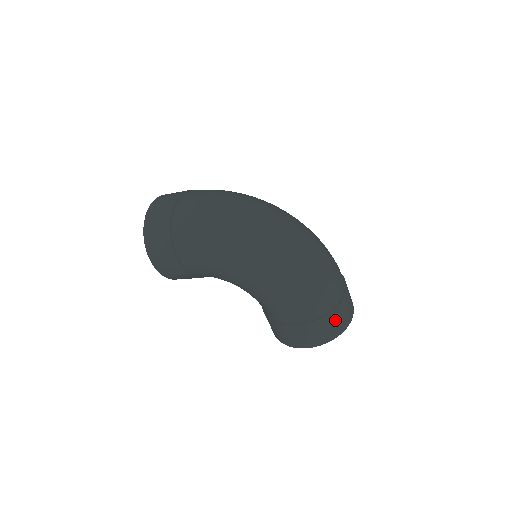
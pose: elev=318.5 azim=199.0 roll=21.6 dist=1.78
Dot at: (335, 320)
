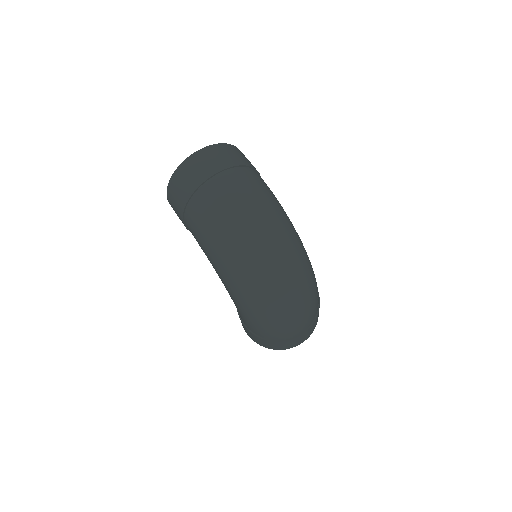
Dot at: (278, 345)
